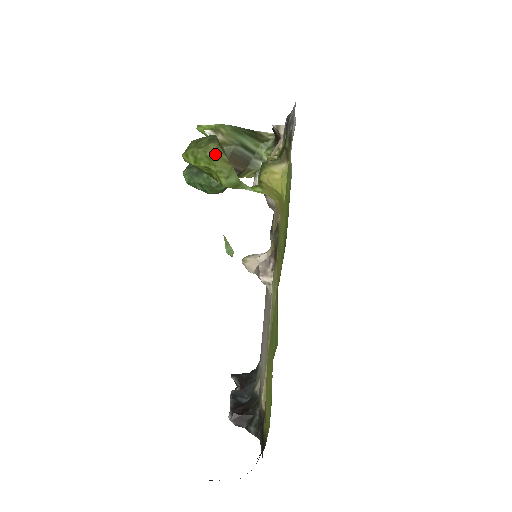
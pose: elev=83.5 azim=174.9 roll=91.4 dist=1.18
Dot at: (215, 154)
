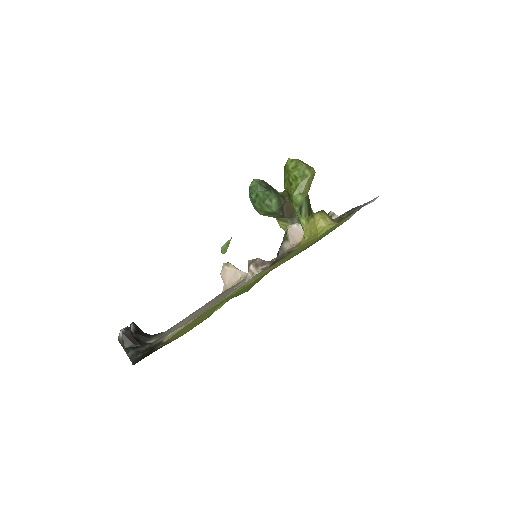
Dot at: (310, 175)
